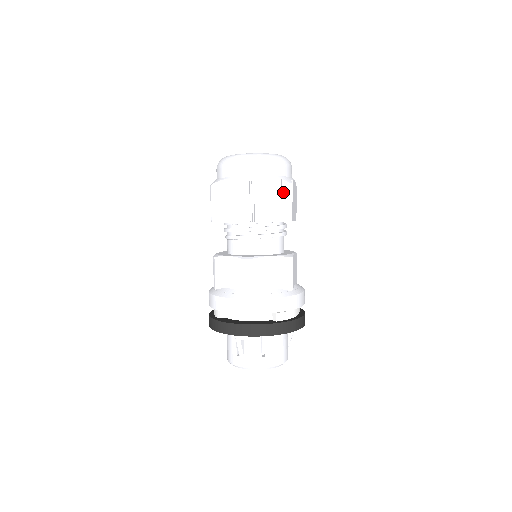
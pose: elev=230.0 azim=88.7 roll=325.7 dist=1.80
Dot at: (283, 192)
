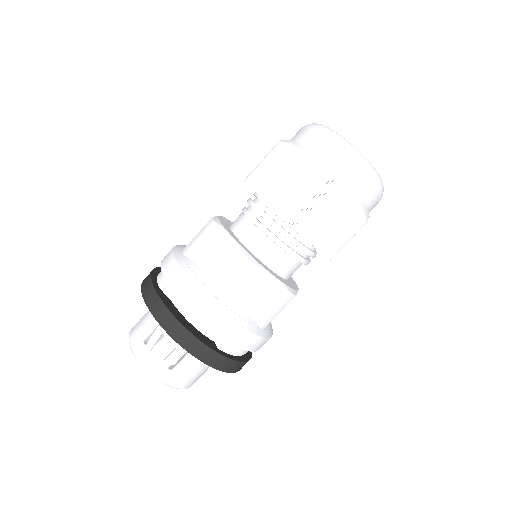
Dot at: (351, 223)
